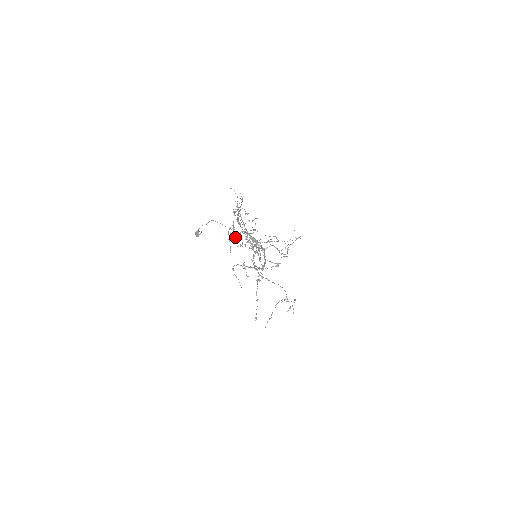
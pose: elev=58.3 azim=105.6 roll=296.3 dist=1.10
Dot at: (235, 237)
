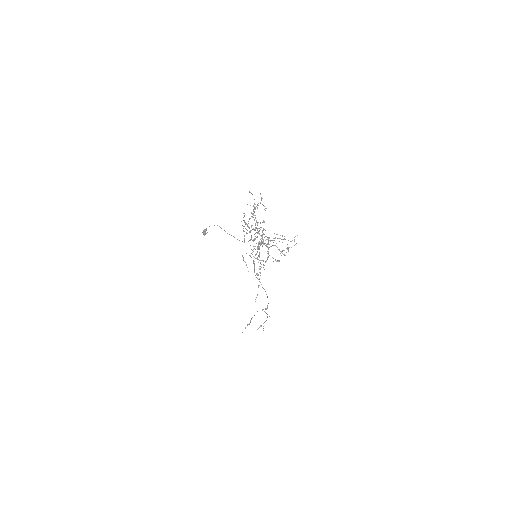
Dot at: occluded
